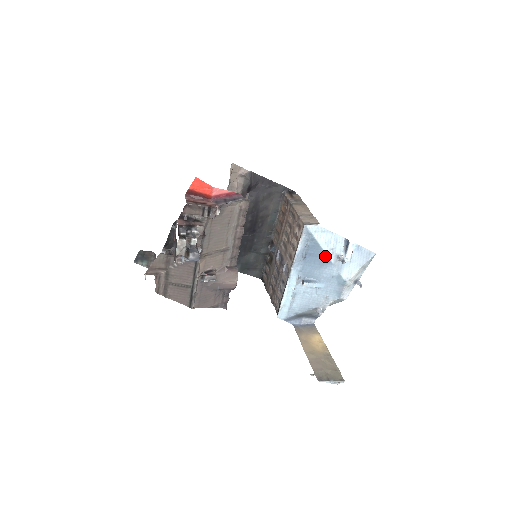
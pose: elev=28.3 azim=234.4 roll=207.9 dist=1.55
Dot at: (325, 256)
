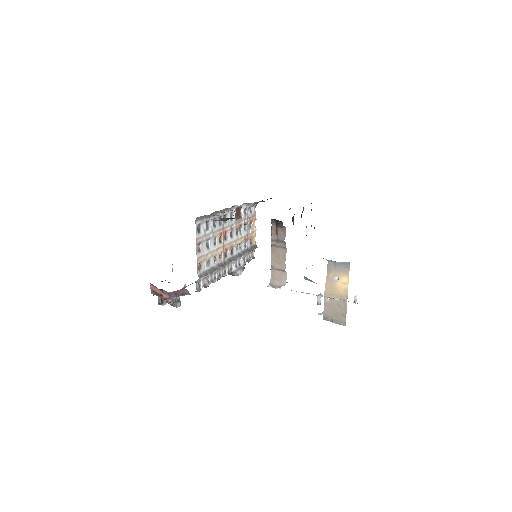
Dot at: occluded
